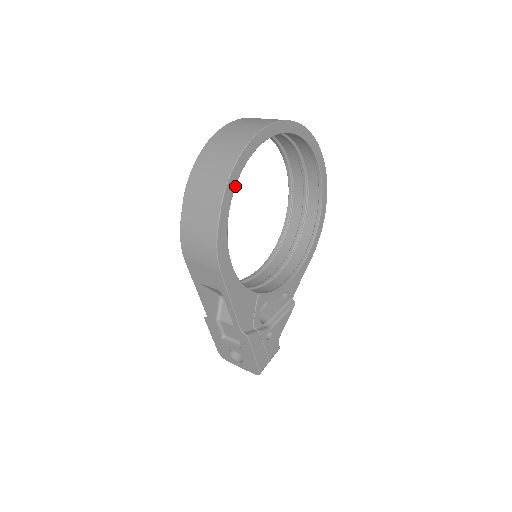
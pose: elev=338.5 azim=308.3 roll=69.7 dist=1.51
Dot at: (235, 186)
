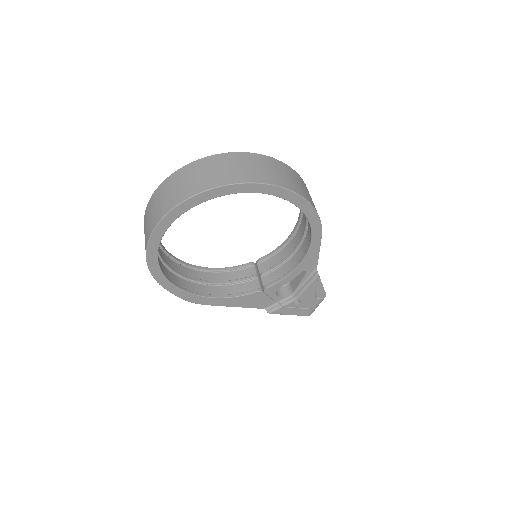
Dot at: (164, 276)
